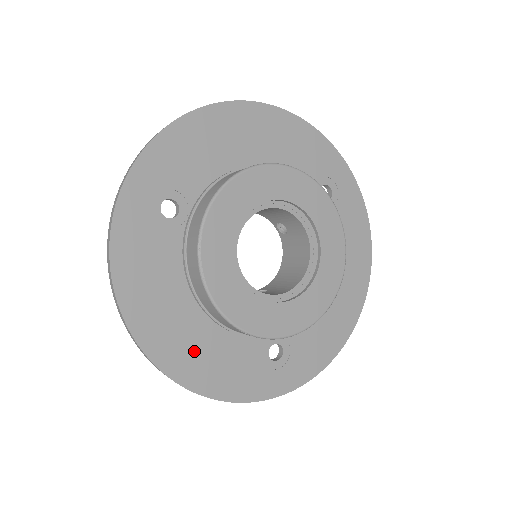
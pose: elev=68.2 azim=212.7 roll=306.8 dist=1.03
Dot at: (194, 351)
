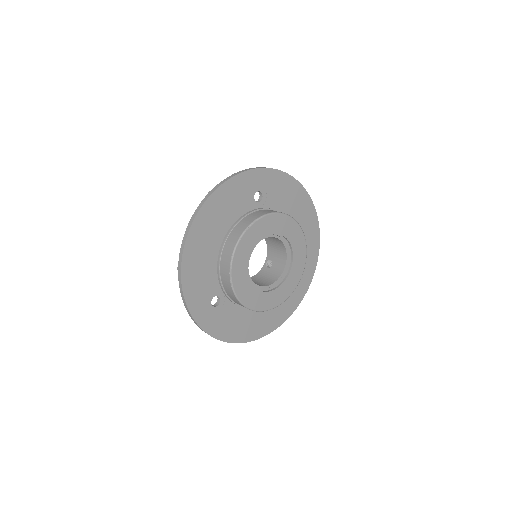
Dot at: (201, 251)
